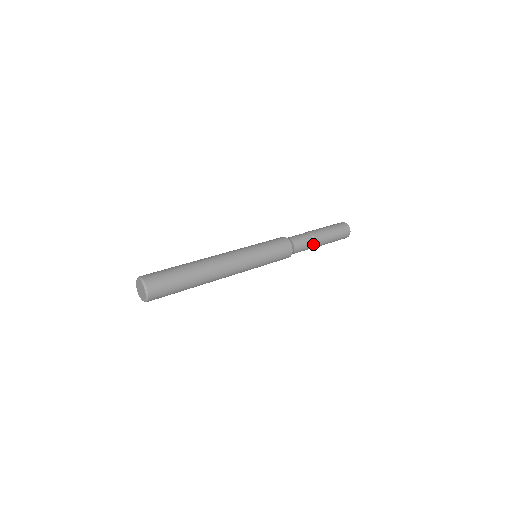
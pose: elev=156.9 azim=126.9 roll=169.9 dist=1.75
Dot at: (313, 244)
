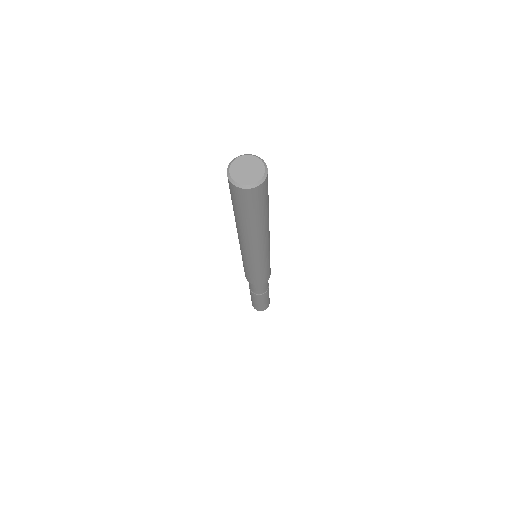
Dot at: (264, 292)
